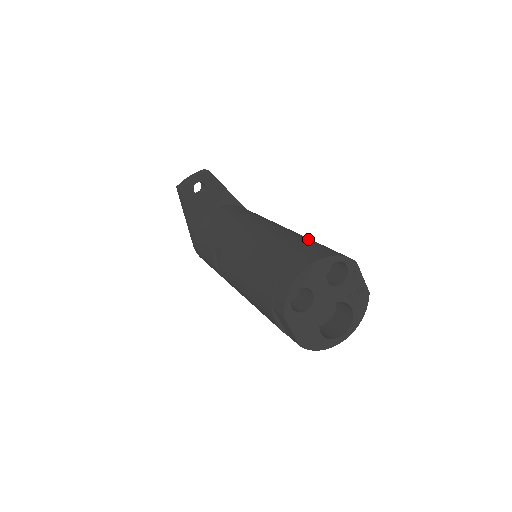
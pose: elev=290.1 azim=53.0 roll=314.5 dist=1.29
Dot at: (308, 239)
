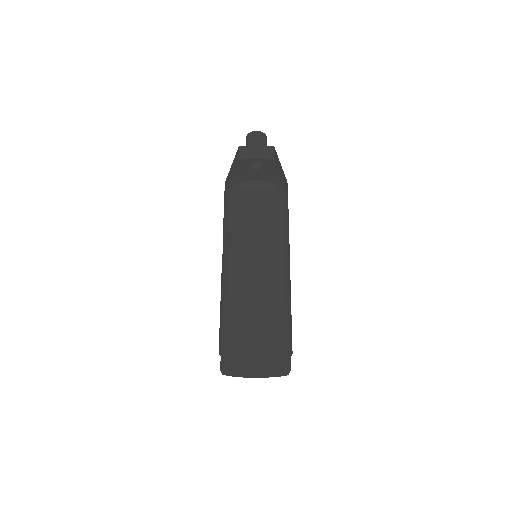
Dot at: (282, 319)
